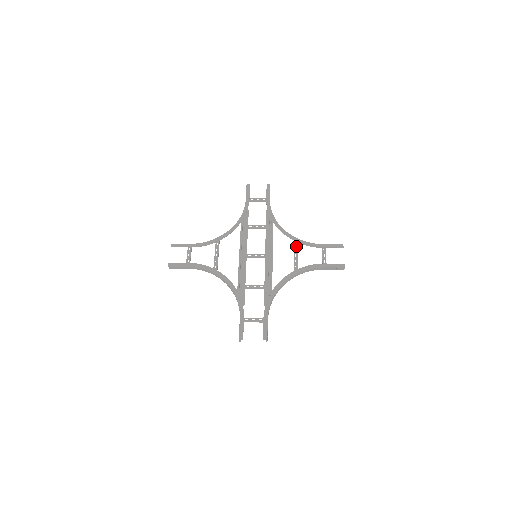
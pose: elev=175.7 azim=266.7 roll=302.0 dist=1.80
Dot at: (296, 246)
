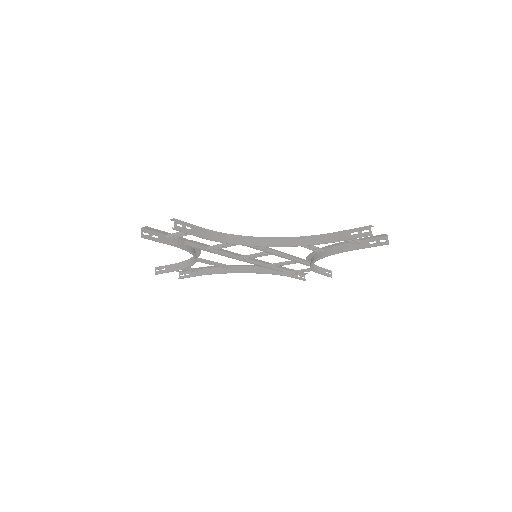
Dot at: (315, 247)
